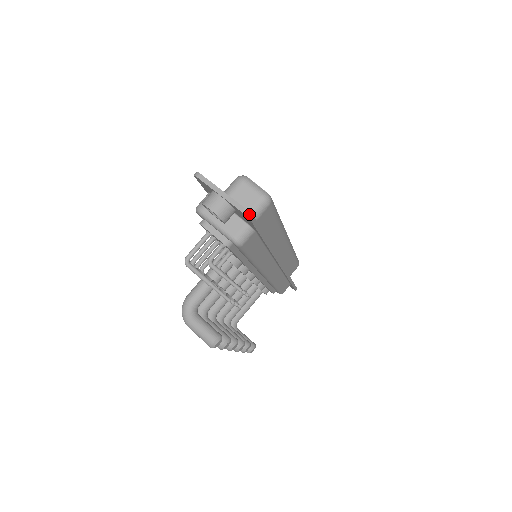
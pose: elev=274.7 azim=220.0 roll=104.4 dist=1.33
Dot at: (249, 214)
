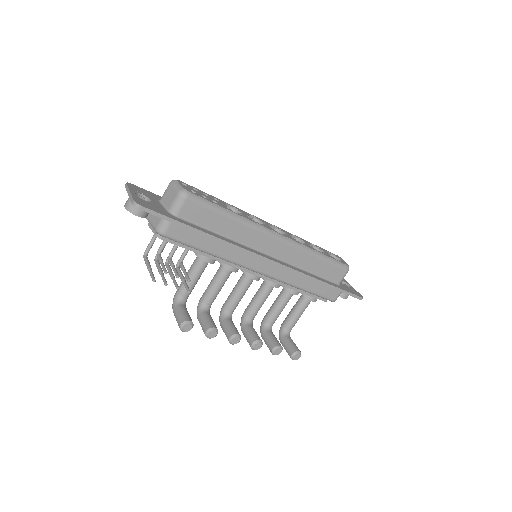
Dot at: (136, 204)
